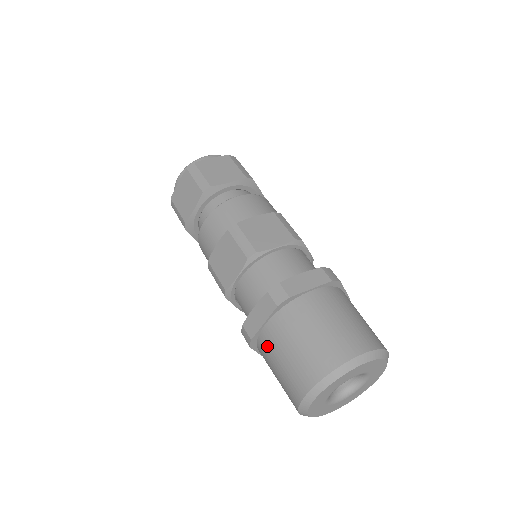
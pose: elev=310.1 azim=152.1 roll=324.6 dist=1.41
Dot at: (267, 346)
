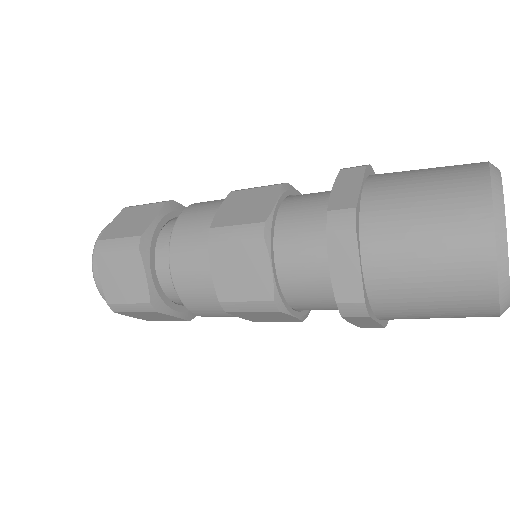
Dot at: (389, 286)
